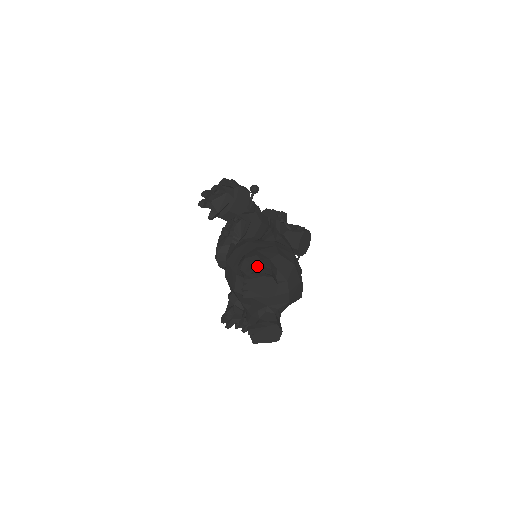
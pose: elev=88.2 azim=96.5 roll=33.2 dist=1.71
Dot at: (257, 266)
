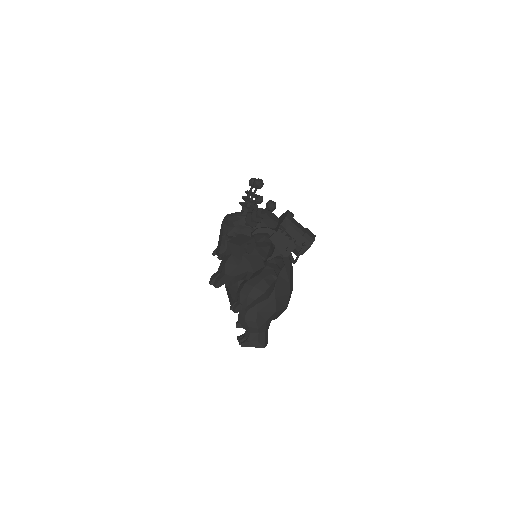
Dot at: (254, 332)
